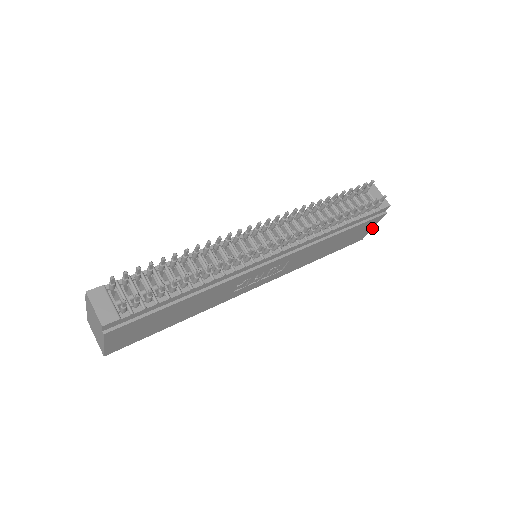
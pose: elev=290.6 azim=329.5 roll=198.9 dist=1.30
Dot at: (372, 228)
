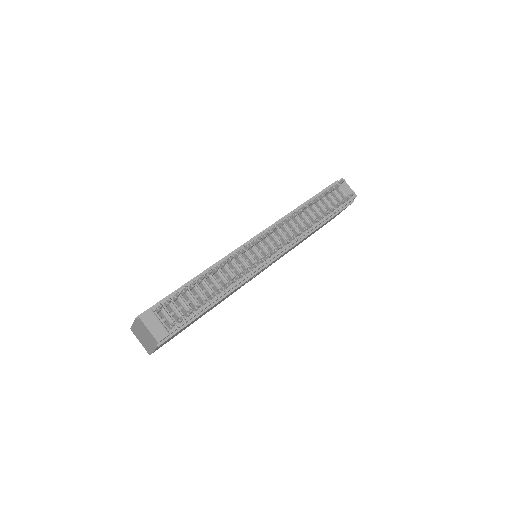
Dot at: occluded
